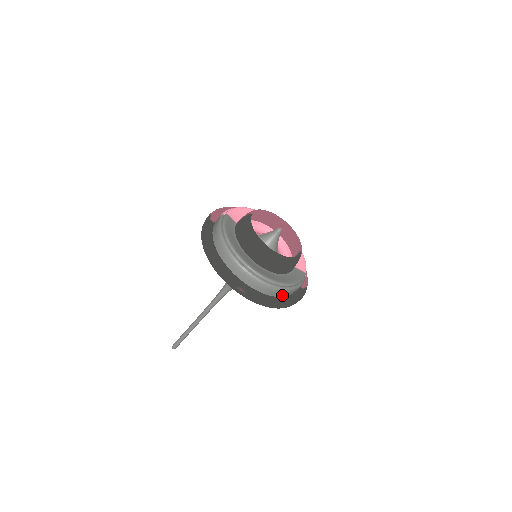
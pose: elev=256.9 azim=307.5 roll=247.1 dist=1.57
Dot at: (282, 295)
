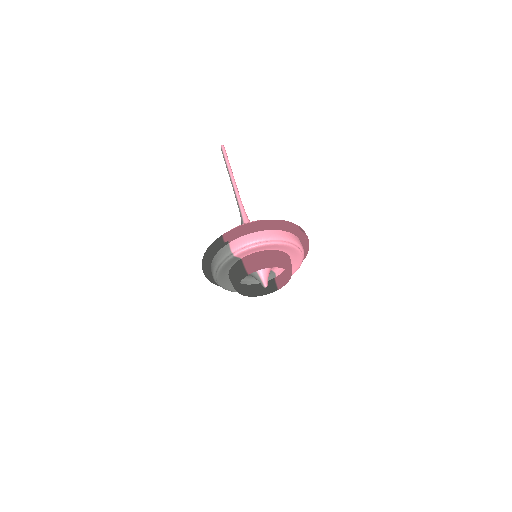
Dot at: occluded
